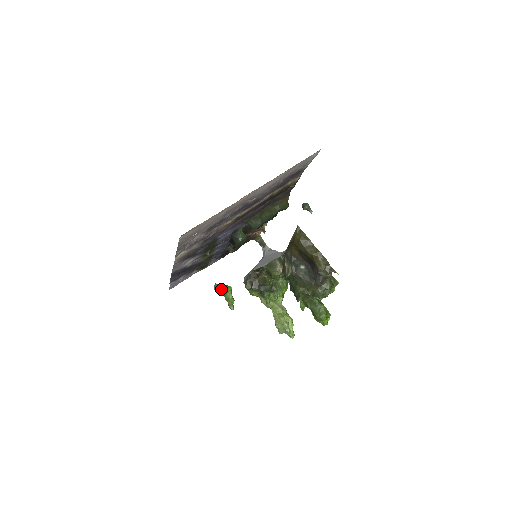
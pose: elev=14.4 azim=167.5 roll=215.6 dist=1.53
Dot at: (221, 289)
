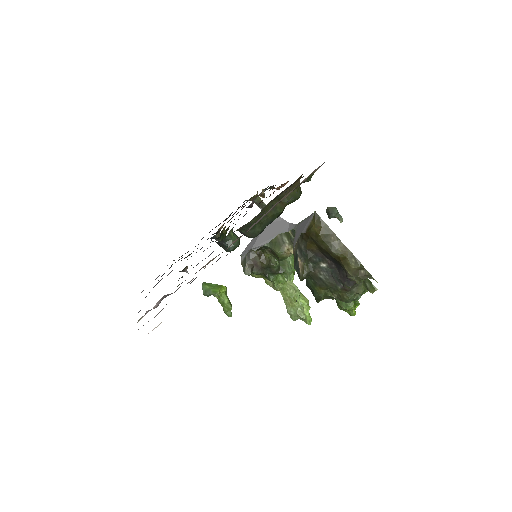
Dot at: (212, 293)
